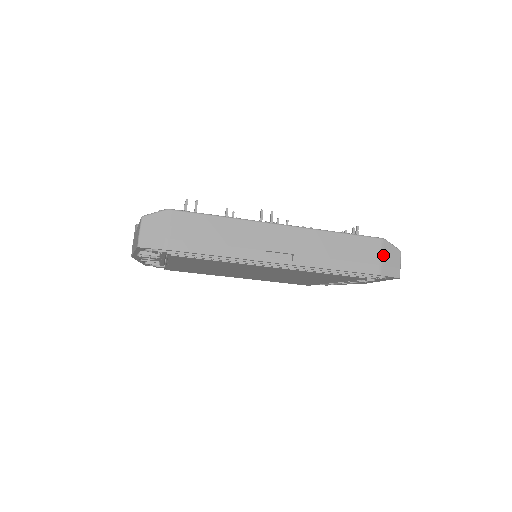
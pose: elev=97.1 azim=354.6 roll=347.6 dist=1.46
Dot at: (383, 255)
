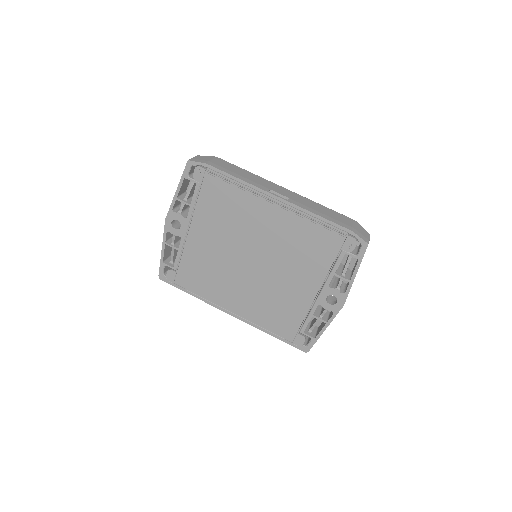
Dot at: (356, 226)
